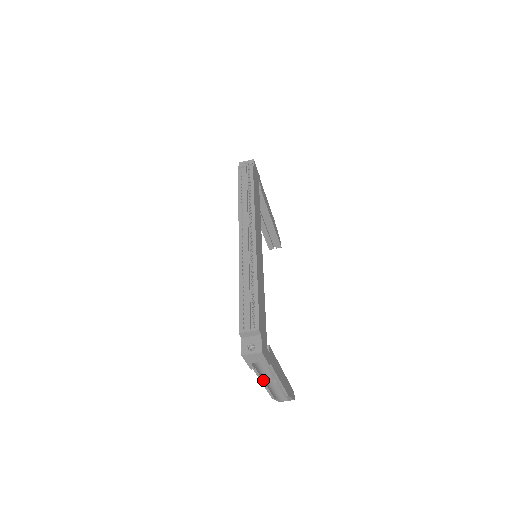
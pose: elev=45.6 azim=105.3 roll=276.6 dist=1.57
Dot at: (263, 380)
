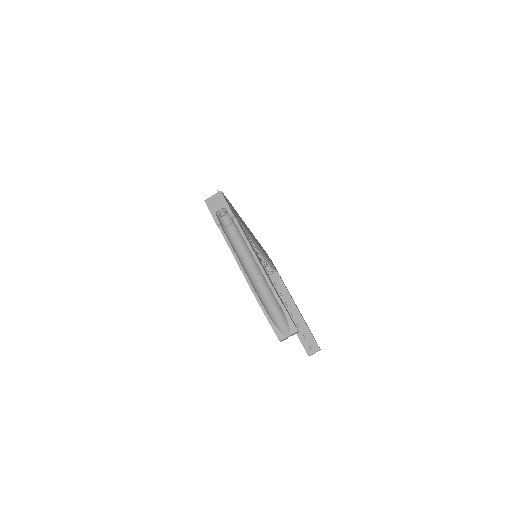
Dot at: (238, 258)
